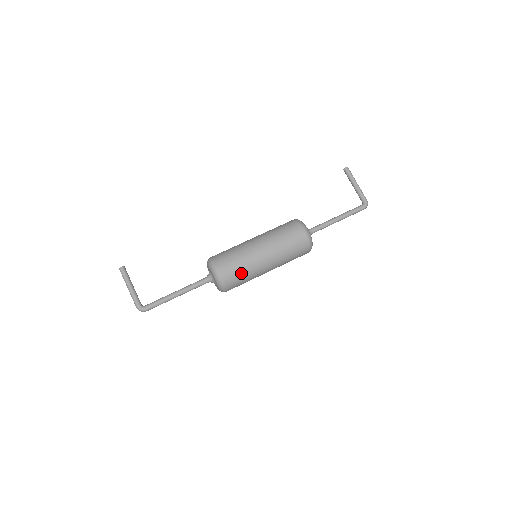
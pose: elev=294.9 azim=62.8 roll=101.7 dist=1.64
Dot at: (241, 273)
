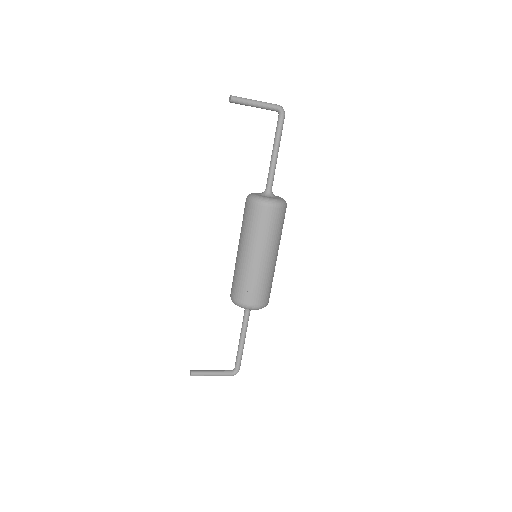
Dot at: (268, 286)
